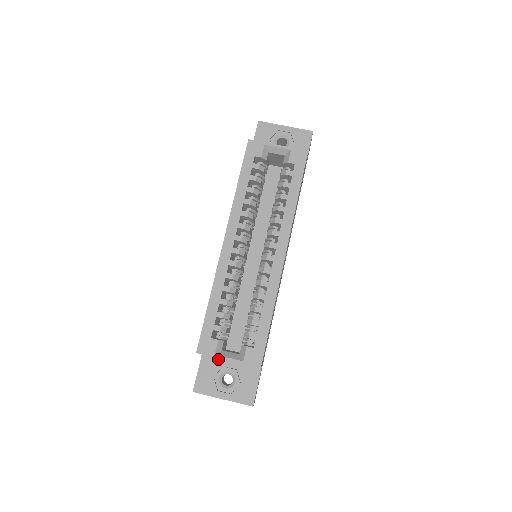
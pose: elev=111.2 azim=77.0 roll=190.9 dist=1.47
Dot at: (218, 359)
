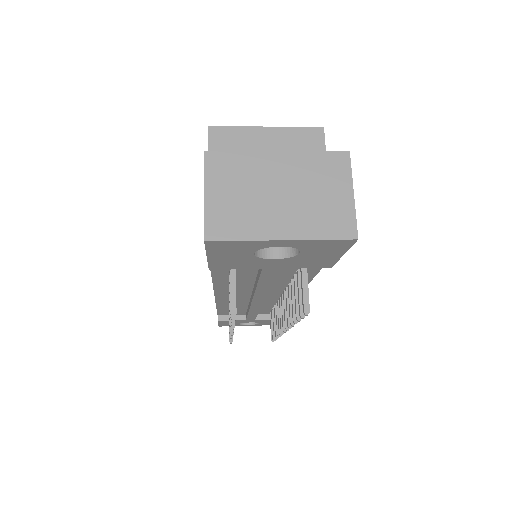
Dot at: occluded
